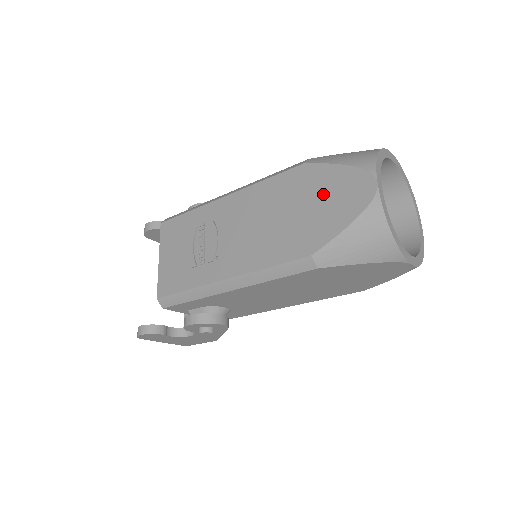
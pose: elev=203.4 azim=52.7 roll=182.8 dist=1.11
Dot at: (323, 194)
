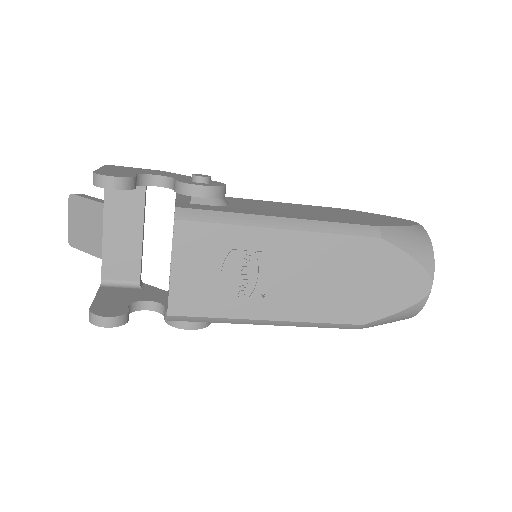
Dot at: (389, 277)
